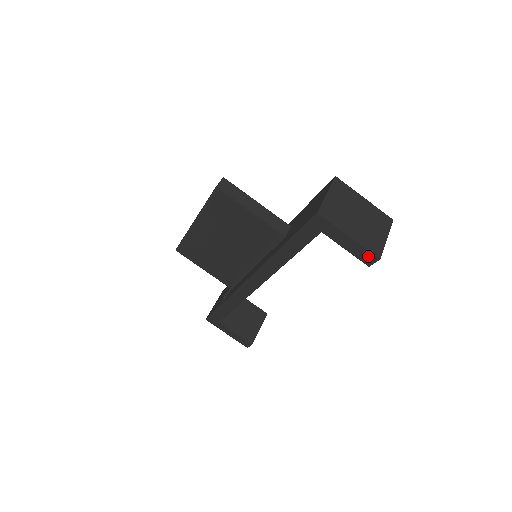
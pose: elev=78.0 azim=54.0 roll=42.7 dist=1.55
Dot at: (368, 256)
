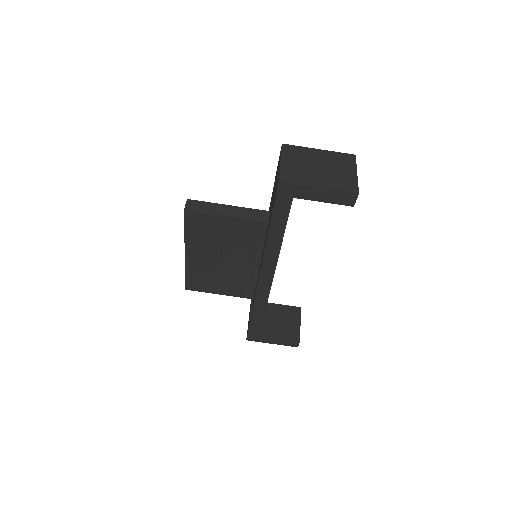
Dot at: (346, 197)
